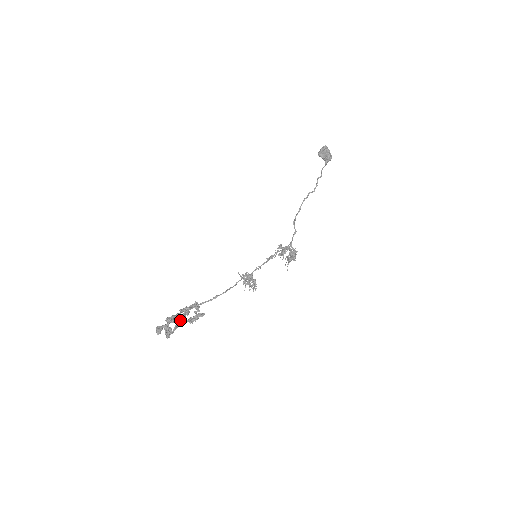
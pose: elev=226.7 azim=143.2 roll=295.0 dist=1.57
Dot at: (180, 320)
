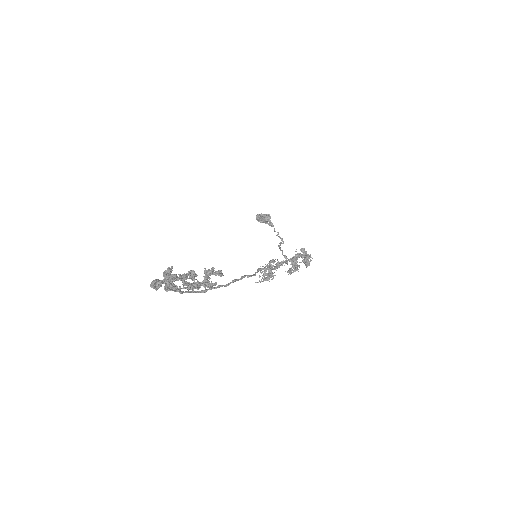
Dot at: (186, 278)
